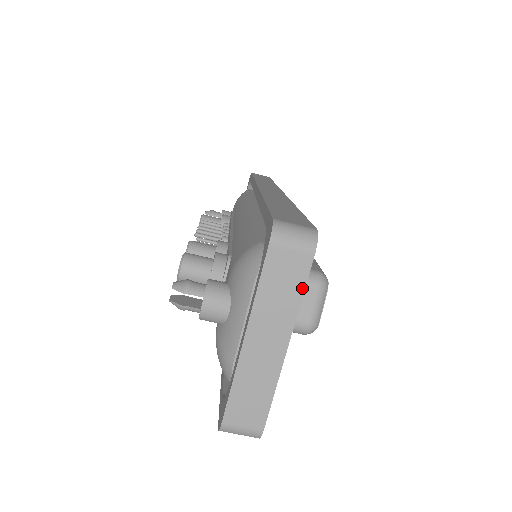
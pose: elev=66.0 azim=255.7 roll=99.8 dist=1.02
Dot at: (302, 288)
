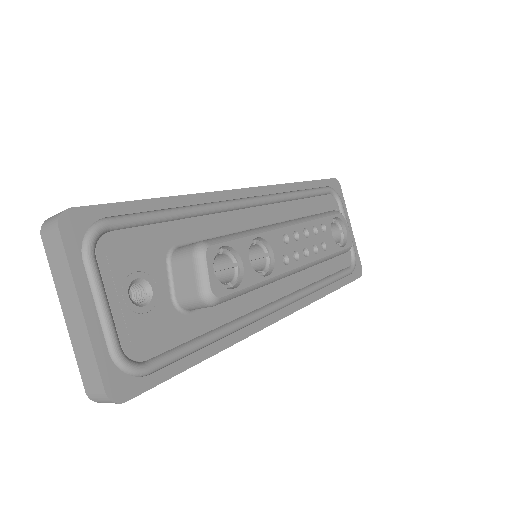
Dot at: (66, 258)
